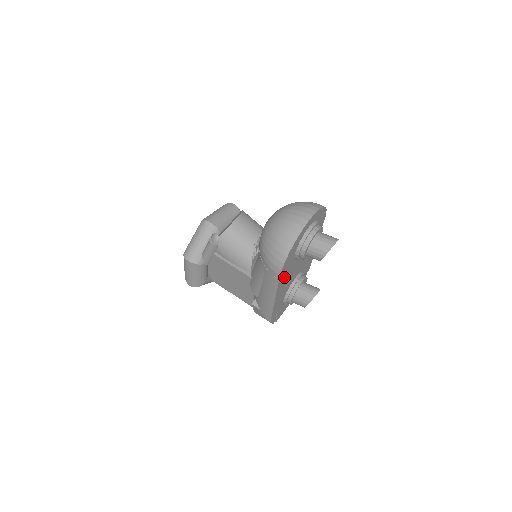
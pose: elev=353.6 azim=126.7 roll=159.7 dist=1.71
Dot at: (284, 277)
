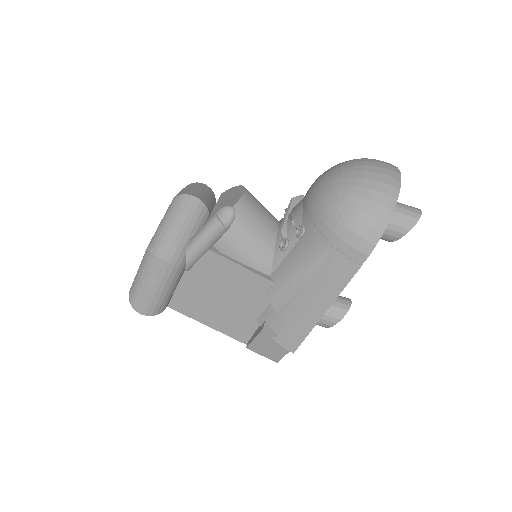
Dot at: occluded
